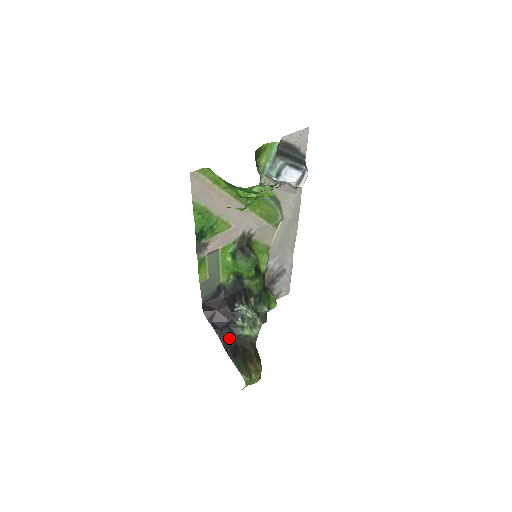
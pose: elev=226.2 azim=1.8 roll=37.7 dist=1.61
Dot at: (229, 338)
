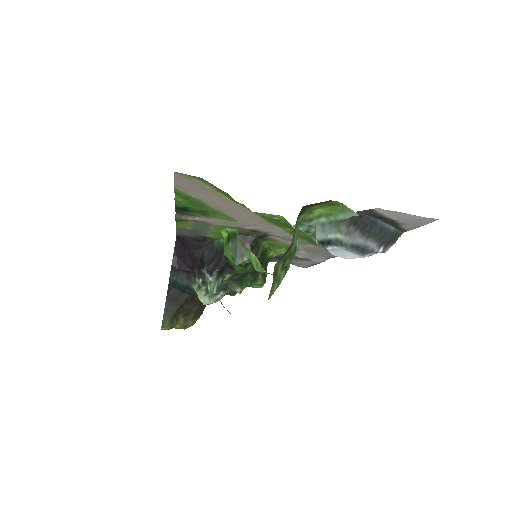
Dot at: (180, 283)
